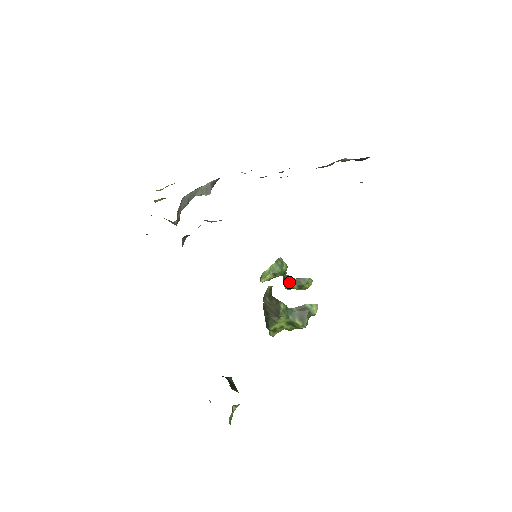
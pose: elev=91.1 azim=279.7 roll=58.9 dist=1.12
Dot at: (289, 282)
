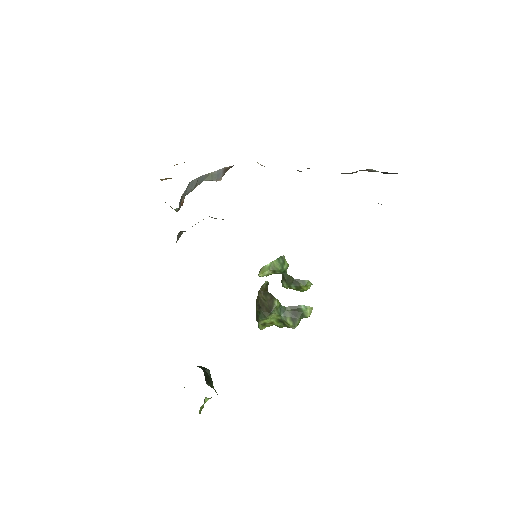
Dot at: (287, 281)
